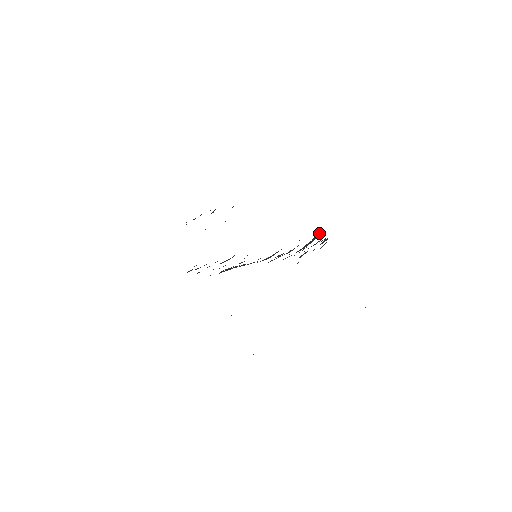
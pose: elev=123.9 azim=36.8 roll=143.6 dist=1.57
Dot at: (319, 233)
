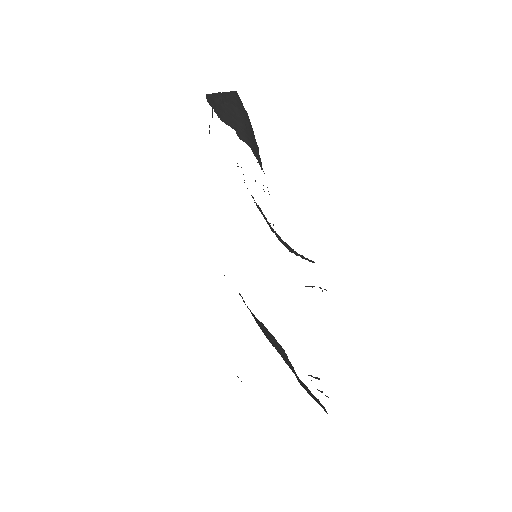
Dot at: occluded
